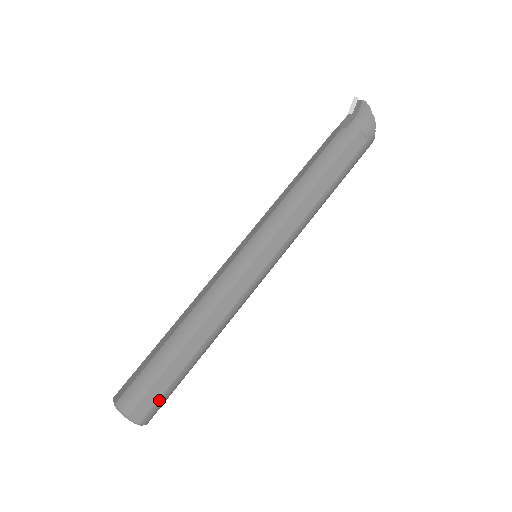
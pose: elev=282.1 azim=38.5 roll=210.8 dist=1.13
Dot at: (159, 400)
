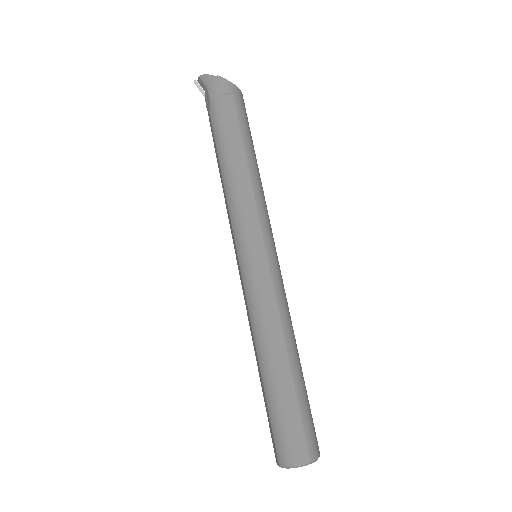
Dot at: (305, 429)
